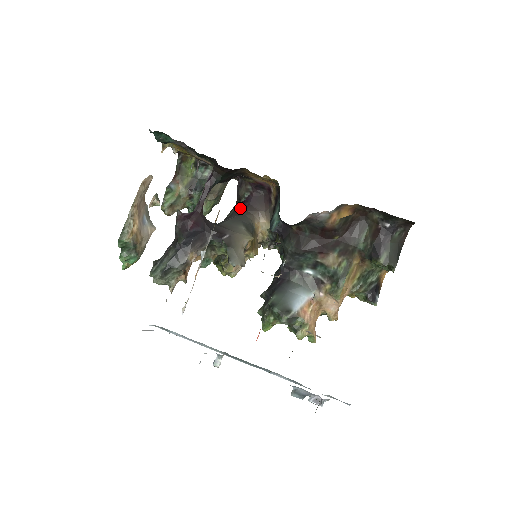
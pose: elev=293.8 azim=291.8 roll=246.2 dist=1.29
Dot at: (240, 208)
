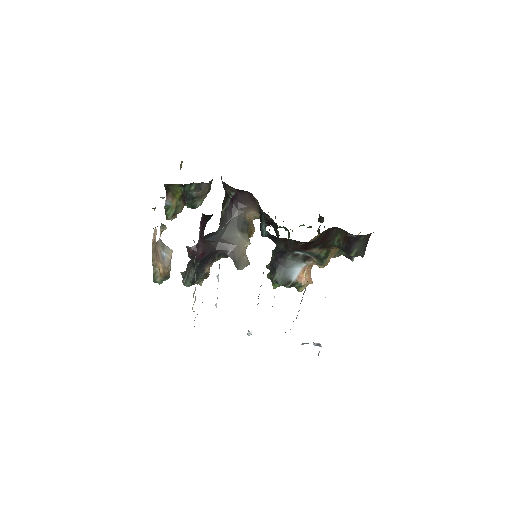
Dot at: (231, 207)
